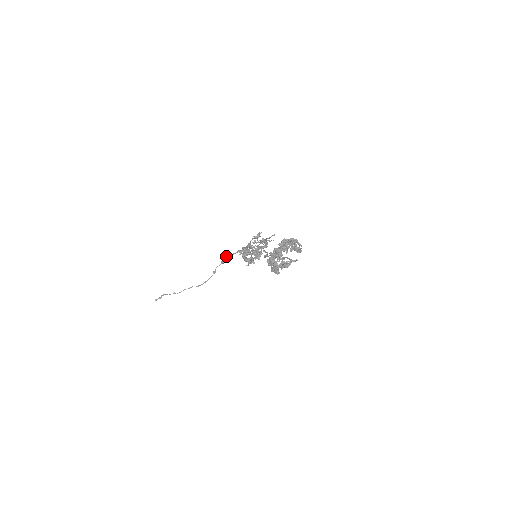
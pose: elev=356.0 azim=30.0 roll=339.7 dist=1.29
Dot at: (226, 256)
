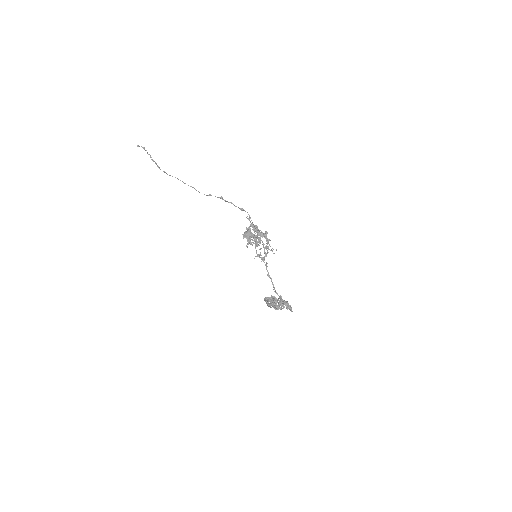
Dot at: (228, 202)
